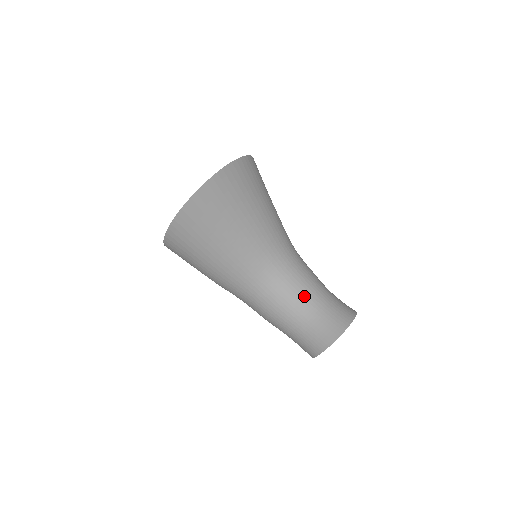
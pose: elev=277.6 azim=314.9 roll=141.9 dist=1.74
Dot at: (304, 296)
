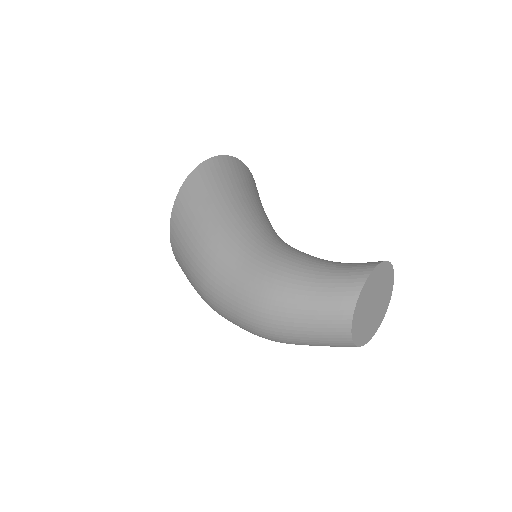
Dot at: occluded
